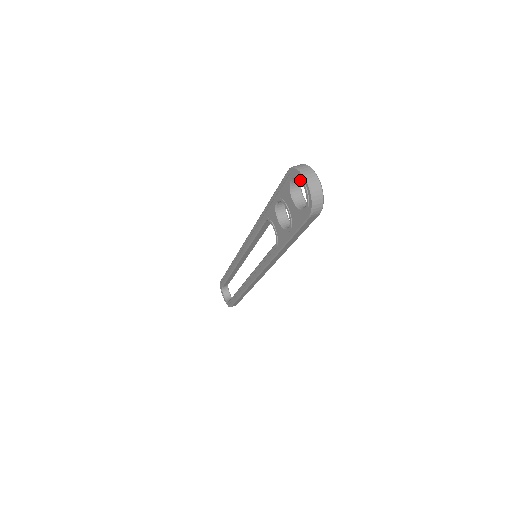
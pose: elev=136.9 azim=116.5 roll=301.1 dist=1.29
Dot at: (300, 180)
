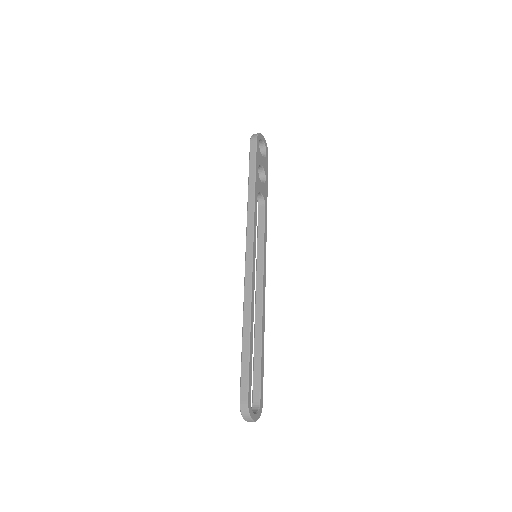
Dot at: occluded
